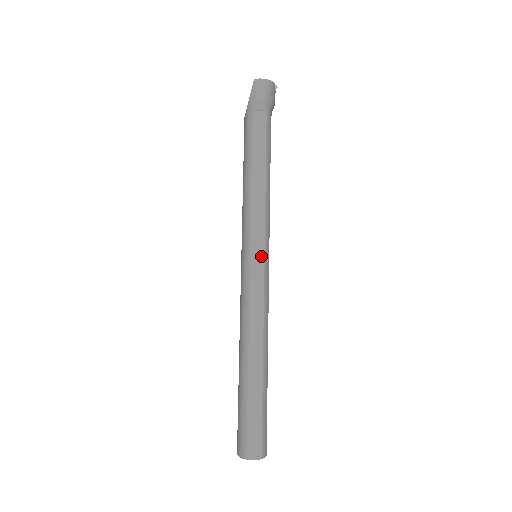
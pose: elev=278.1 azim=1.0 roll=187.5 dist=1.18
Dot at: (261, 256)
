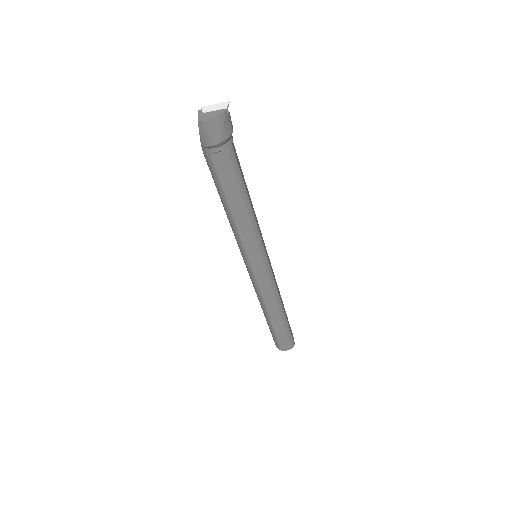
Dot at: (260, 264)
